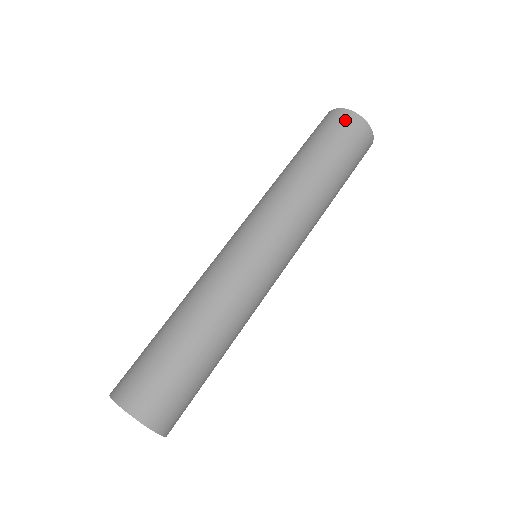
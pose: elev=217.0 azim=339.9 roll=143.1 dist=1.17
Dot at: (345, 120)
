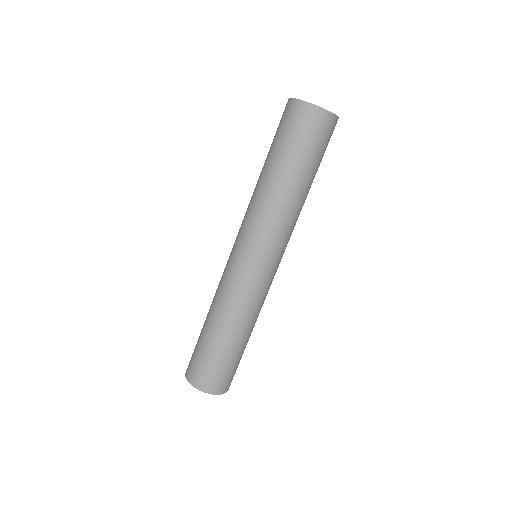
Dot at: (324, 124)
